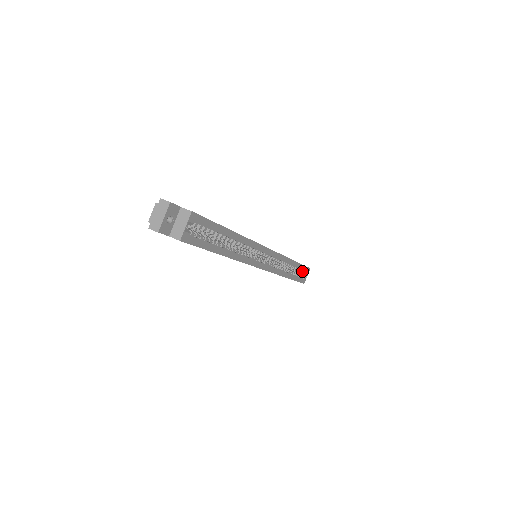
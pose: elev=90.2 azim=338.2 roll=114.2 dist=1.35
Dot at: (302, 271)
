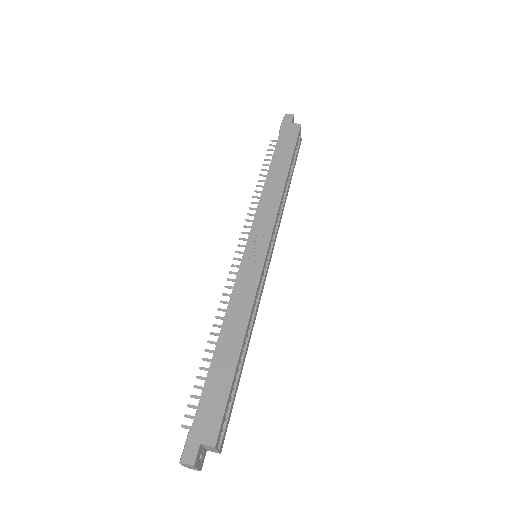
Dot at: occluded
